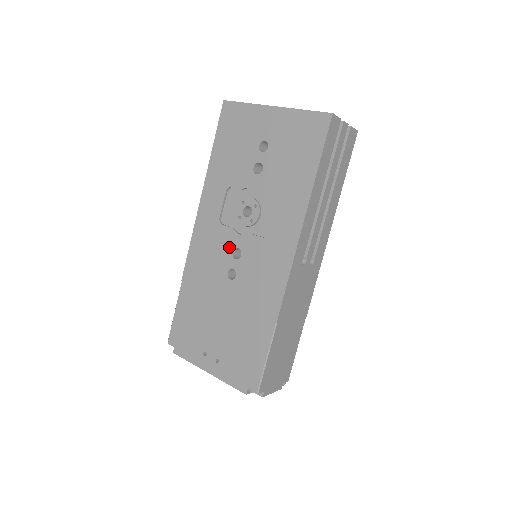
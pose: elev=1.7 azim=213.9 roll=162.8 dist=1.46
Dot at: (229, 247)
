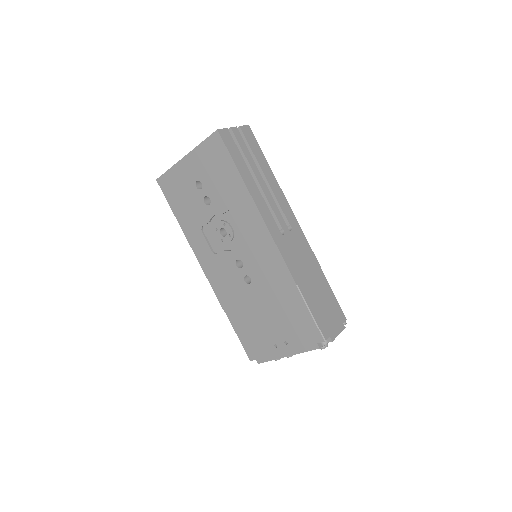
Dot at: (232, 264)
